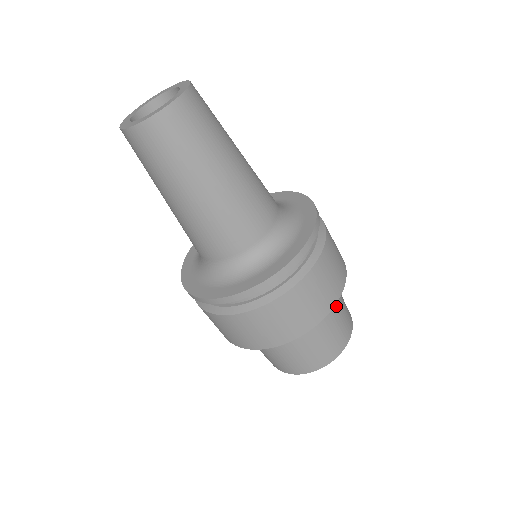
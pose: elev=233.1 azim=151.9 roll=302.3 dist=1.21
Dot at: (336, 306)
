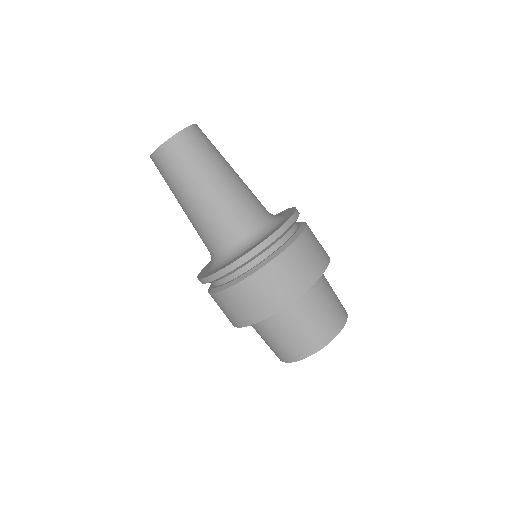
Dot at: (324, 294)
